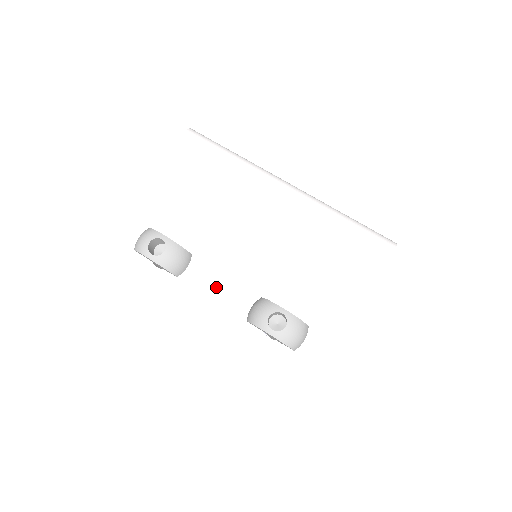
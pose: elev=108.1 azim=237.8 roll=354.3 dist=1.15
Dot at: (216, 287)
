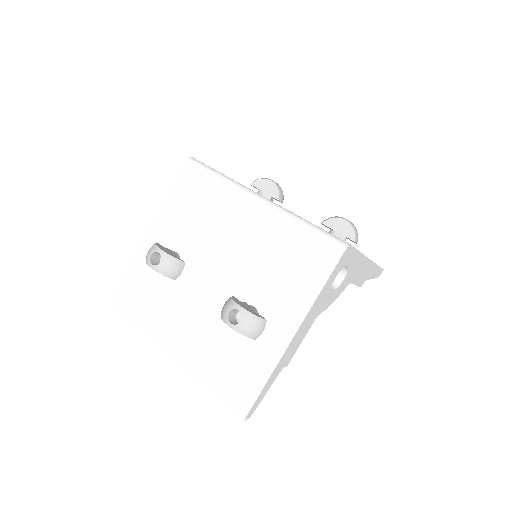
Dot at: (204, 287)
